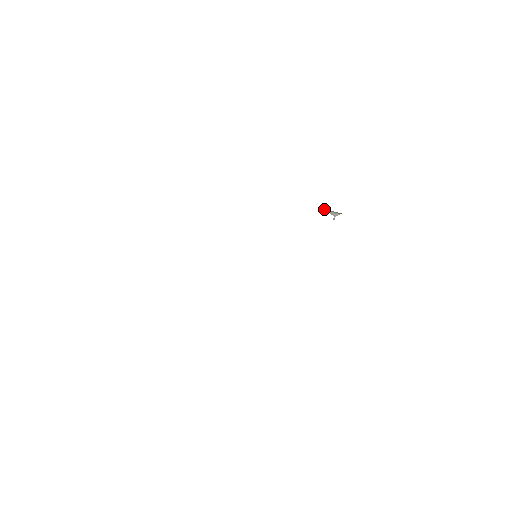
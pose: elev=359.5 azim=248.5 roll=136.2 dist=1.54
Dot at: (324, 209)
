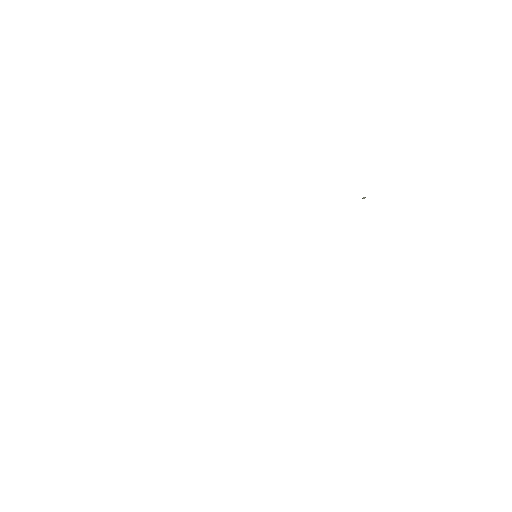
Dot at: occluded
